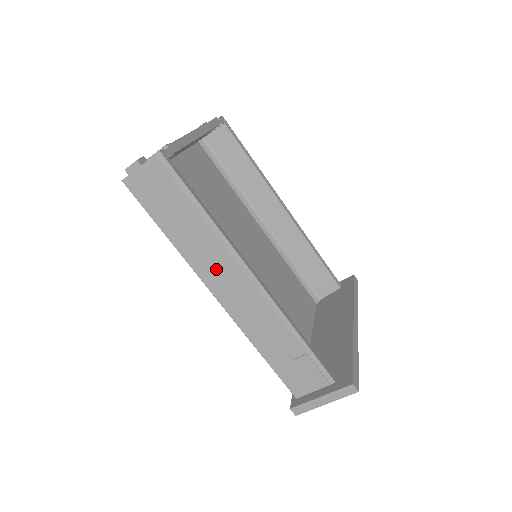
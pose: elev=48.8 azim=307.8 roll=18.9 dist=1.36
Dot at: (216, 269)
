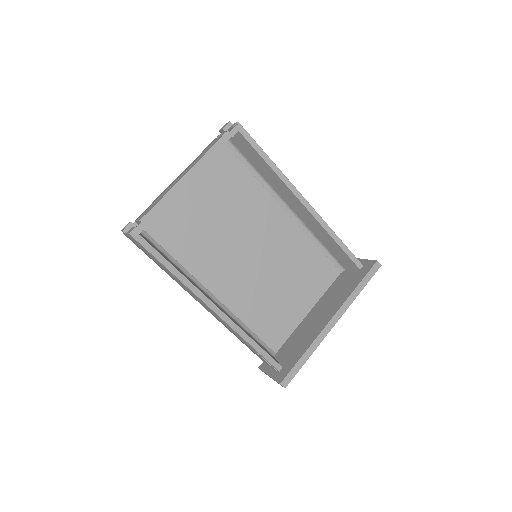
Dot at: (190, 293)
